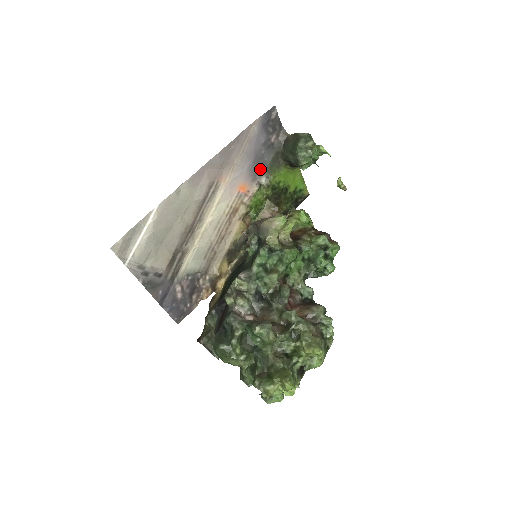
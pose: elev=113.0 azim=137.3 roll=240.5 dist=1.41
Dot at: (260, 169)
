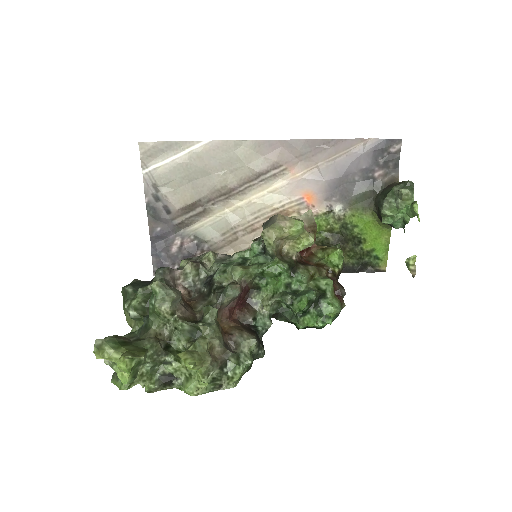
Dot at: (342, 193)
